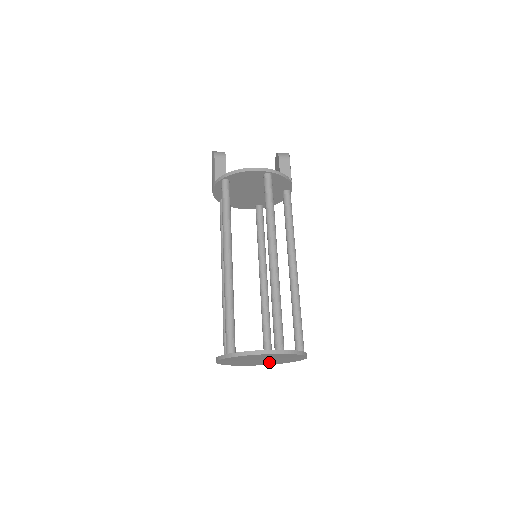
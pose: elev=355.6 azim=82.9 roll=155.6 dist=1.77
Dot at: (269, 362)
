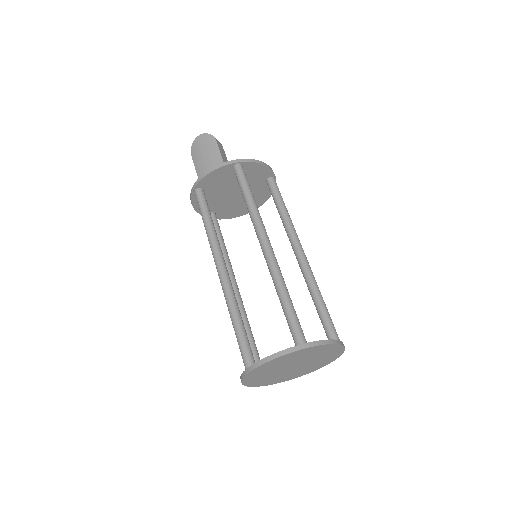
Dot at: (277, 377)
